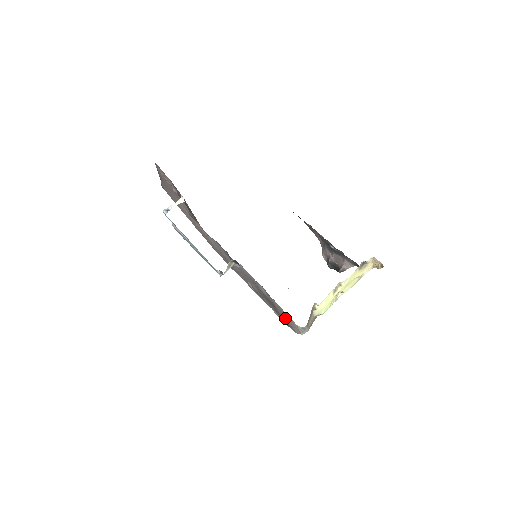
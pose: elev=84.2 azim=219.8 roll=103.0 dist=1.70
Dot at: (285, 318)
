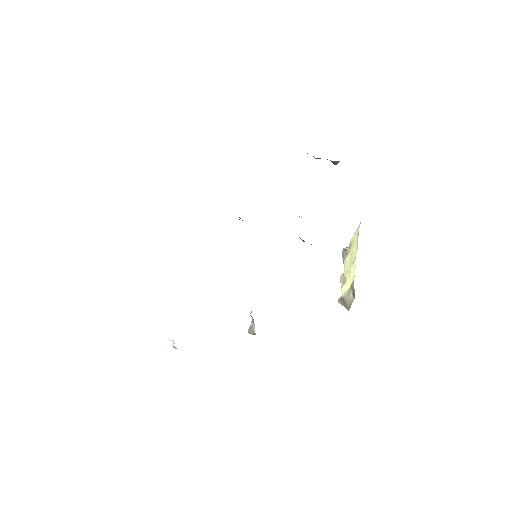
Dot at: occluded
